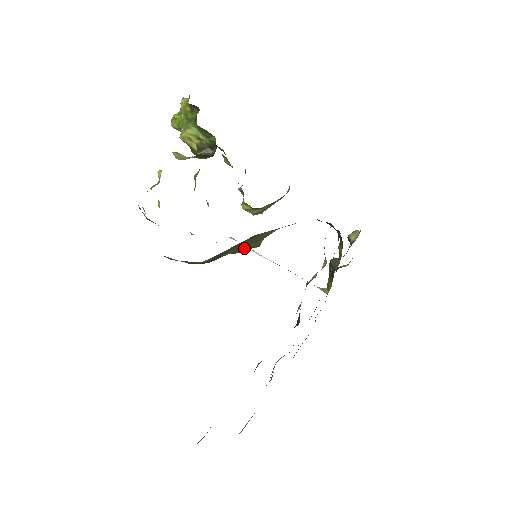
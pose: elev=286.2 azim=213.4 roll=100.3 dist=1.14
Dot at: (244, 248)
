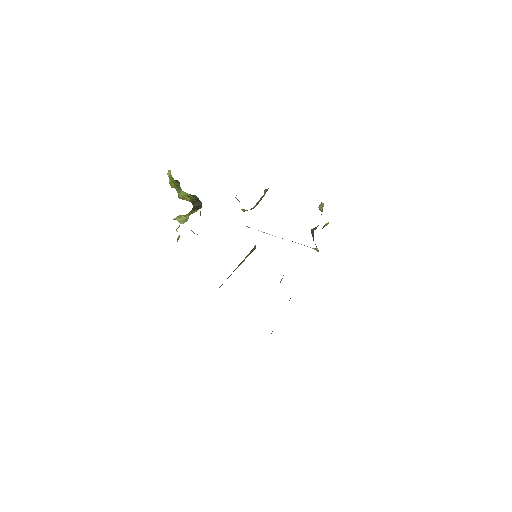
Dot at: (243, 260)
